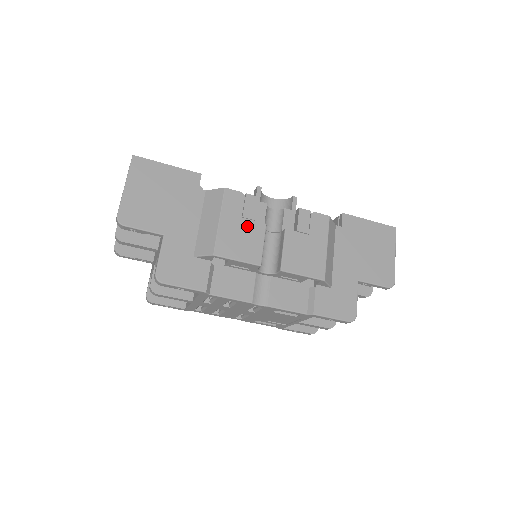
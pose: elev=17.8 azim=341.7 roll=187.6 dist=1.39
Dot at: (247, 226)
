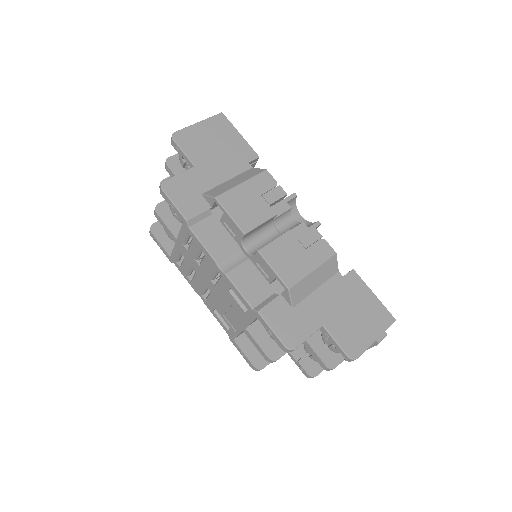
Dot at: (260, 203)
